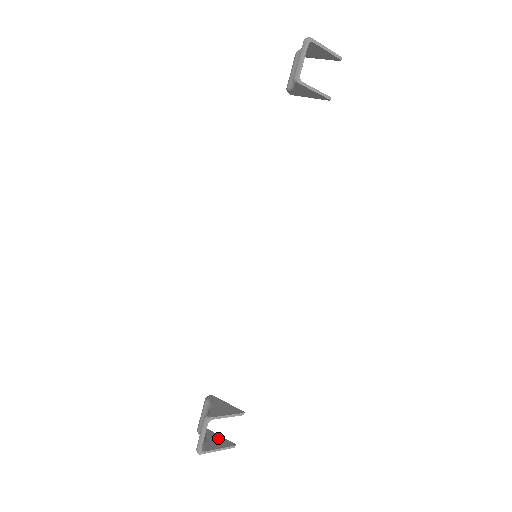
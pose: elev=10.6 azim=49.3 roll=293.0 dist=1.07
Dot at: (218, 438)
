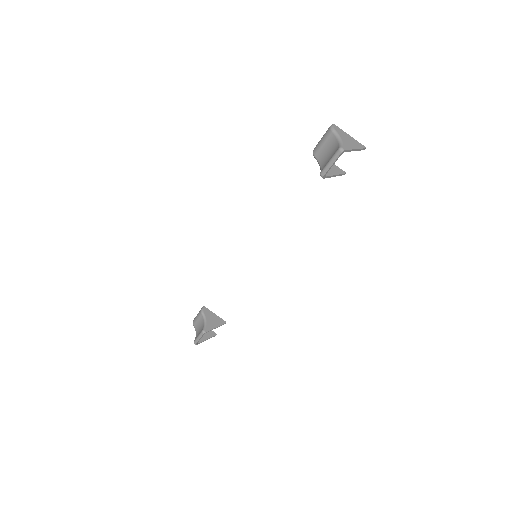
Dot at: occluded
